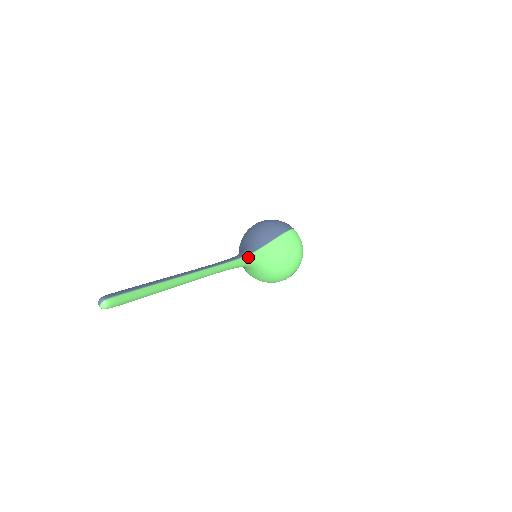
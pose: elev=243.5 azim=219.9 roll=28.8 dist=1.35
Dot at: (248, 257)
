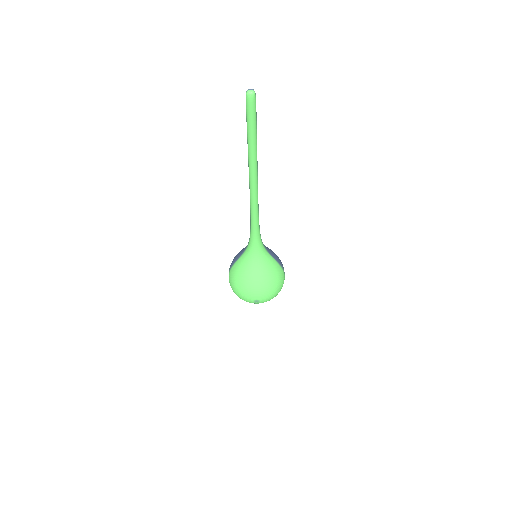
Dot at: (261, 241)
